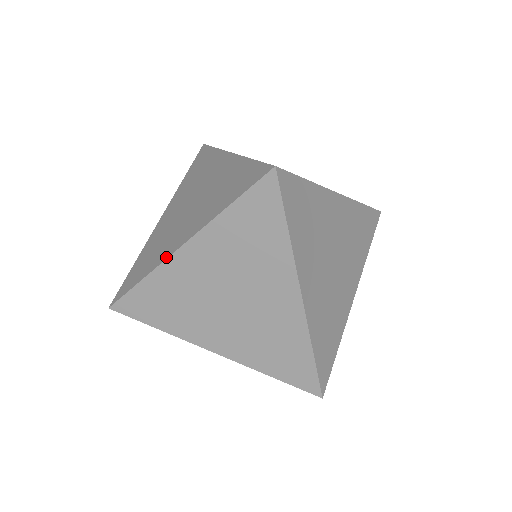
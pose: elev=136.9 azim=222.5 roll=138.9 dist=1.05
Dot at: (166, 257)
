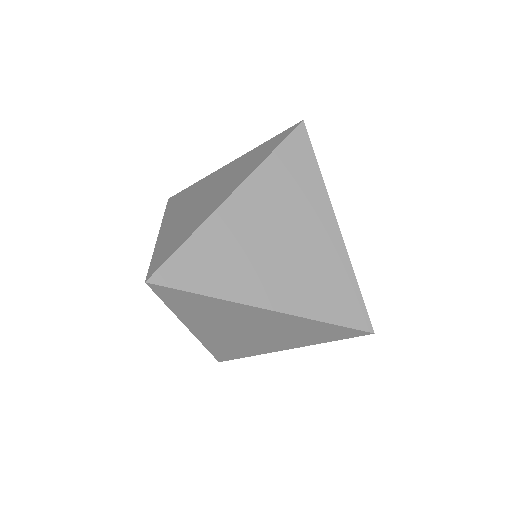
Dot at: (214, 209)
